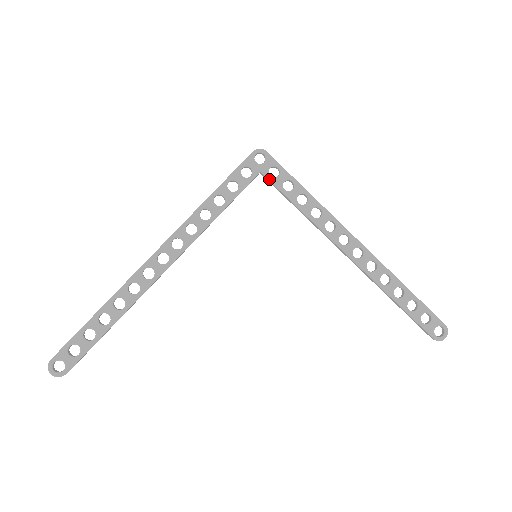
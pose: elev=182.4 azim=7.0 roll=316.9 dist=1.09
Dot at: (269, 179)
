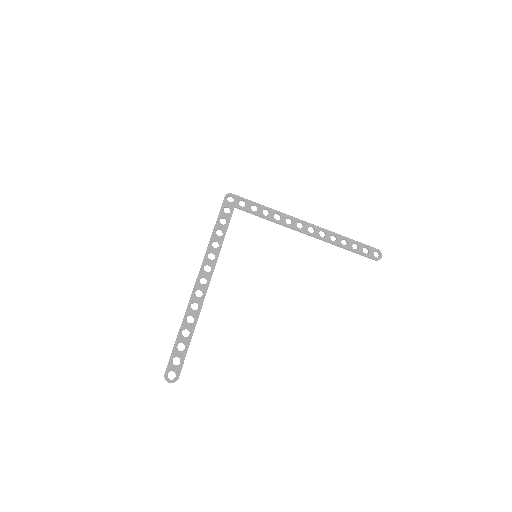
Dot at: (242, 209)
